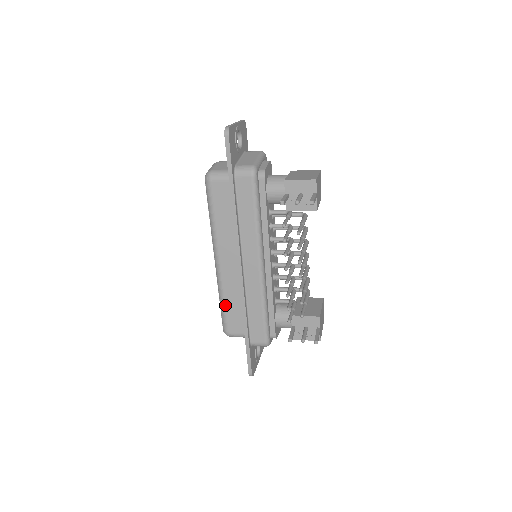
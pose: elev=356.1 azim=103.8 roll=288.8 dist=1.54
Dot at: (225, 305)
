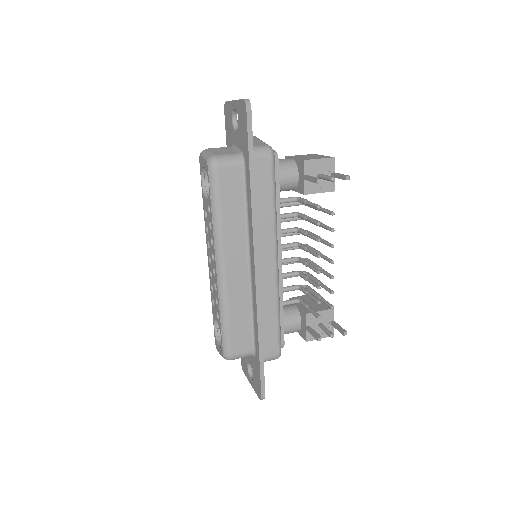
Dot at: (229, 321)
